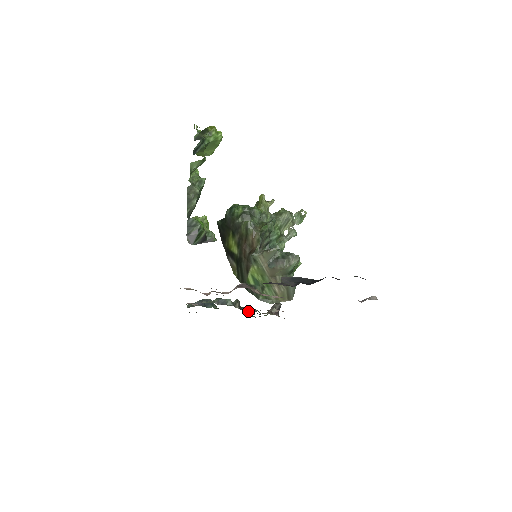
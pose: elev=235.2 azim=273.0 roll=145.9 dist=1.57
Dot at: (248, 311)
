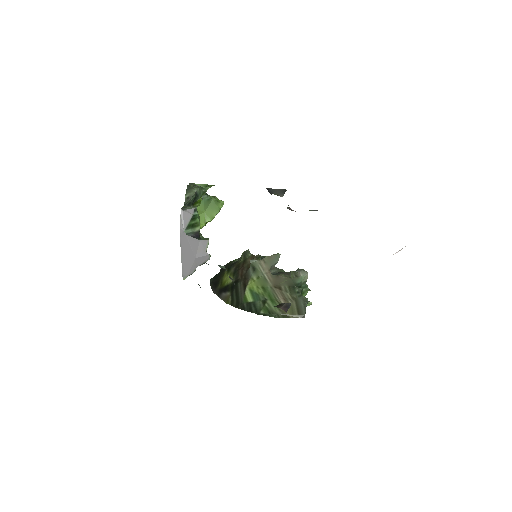
Dot at: occluded
